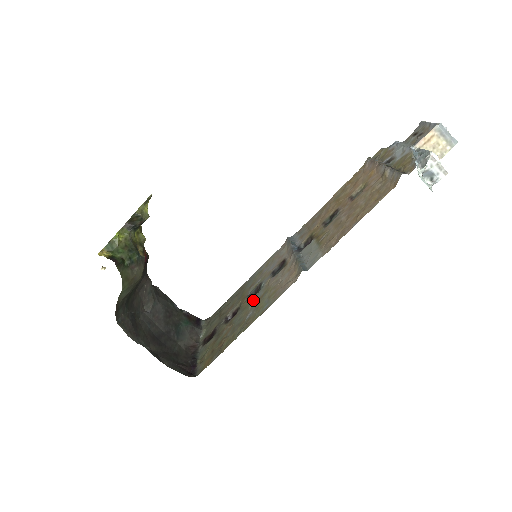
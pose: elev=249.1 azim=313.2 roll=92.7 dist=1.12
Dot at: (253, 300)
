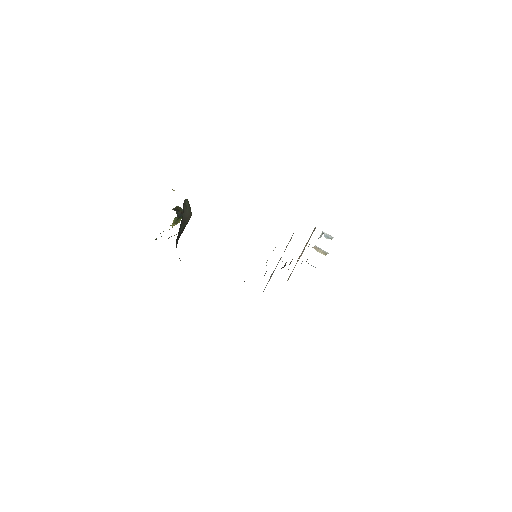
Dot at: occluded
